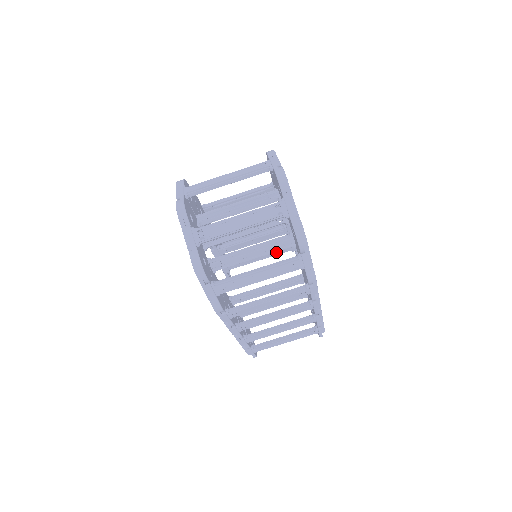
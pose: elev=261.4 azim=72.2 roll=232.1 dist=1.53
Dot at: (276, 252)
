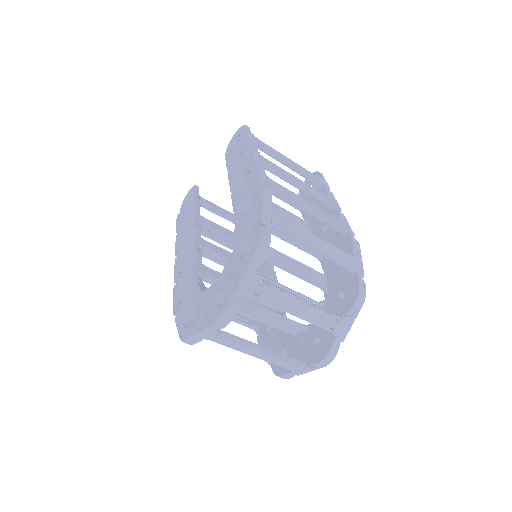
Dot at: occluded
